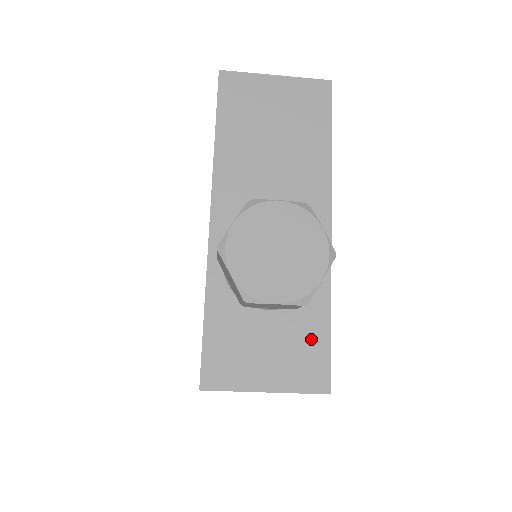
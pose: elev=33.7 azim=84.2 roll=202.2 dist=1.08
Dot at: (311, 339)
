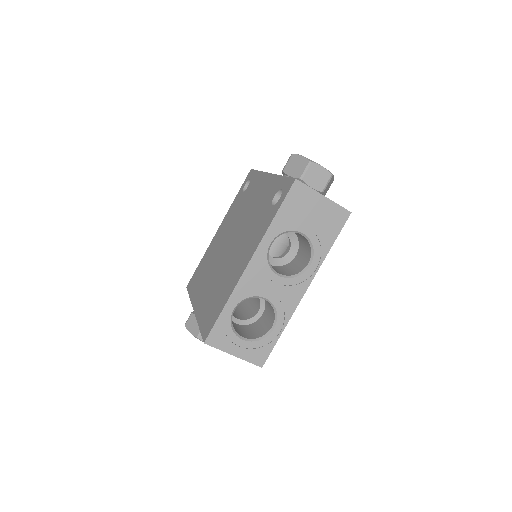
Dot at: occluded
